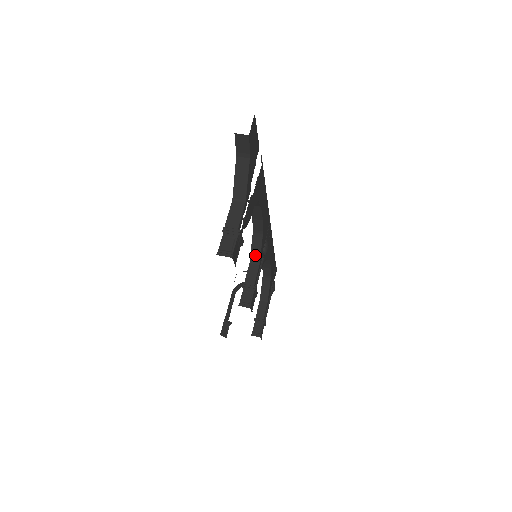
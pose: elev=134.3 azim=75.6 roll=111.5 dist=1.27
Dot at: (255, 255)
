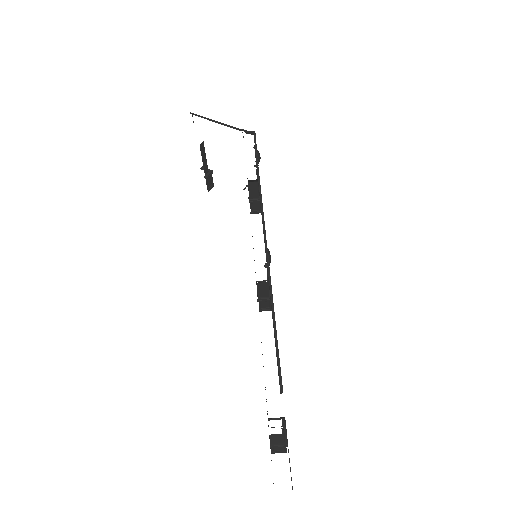
Dot at: occluded
